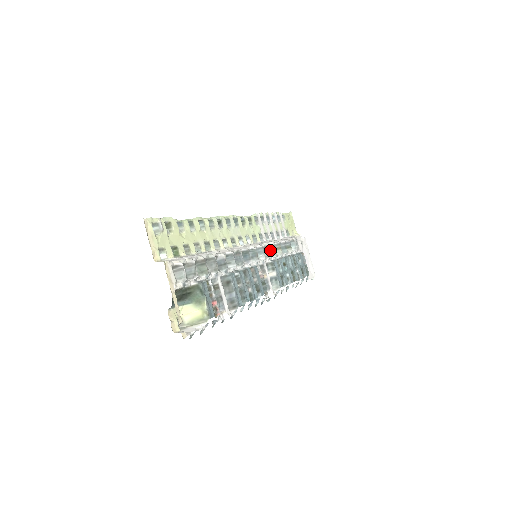
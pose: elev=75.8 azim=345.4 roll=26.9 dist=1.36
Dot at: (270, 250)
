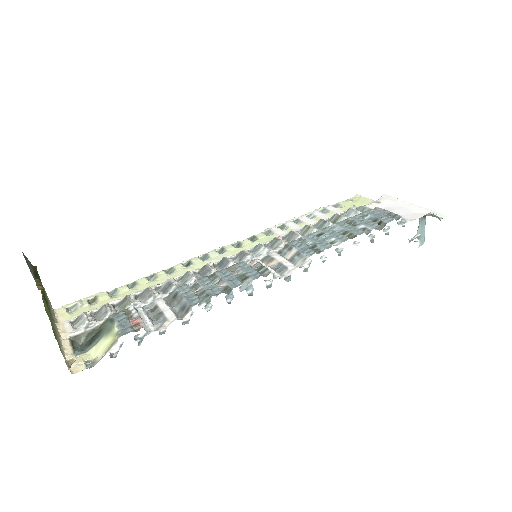
Dot at: (288, 239)
